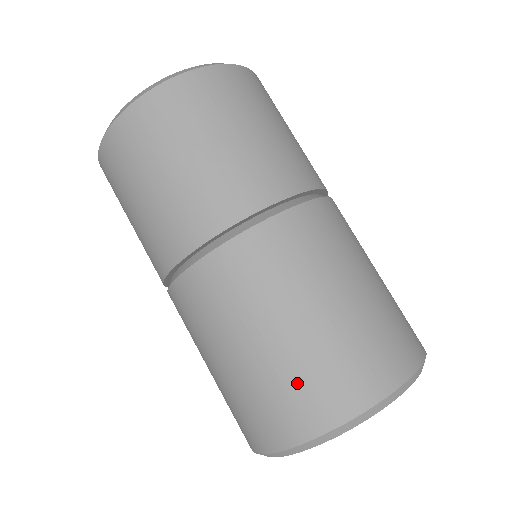
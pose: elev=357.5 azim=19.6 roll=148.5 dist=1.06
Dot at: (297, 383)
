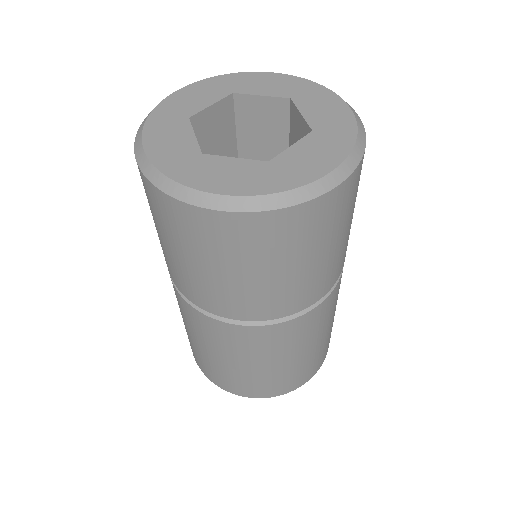
Dot at: occluded
